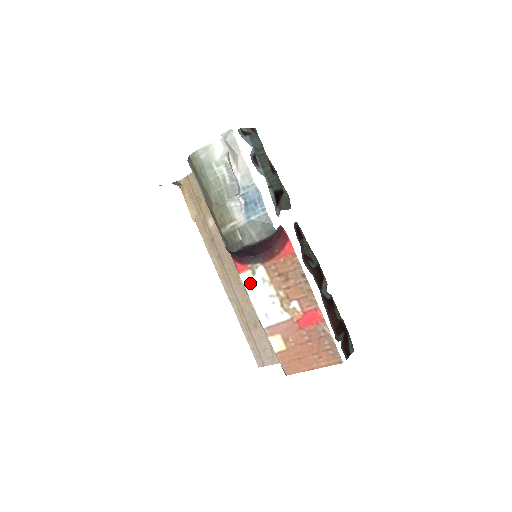
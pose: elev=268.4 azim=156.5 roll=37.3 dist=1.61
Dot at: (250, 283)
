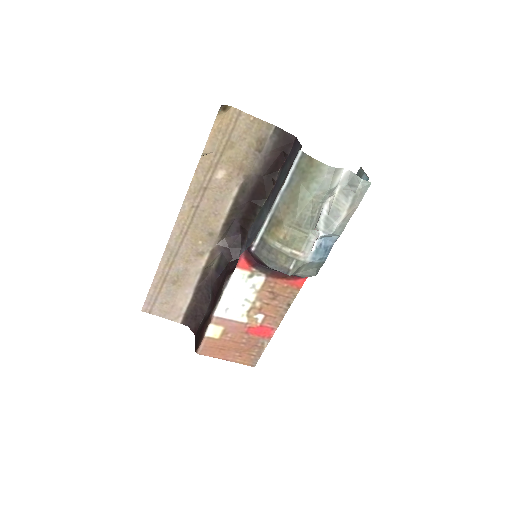
Dot at: (239, 280)
